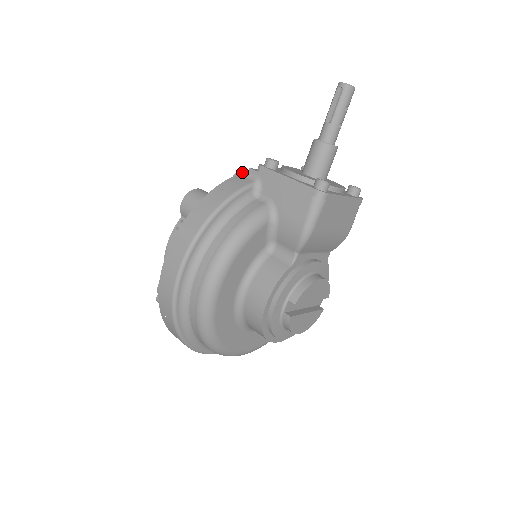
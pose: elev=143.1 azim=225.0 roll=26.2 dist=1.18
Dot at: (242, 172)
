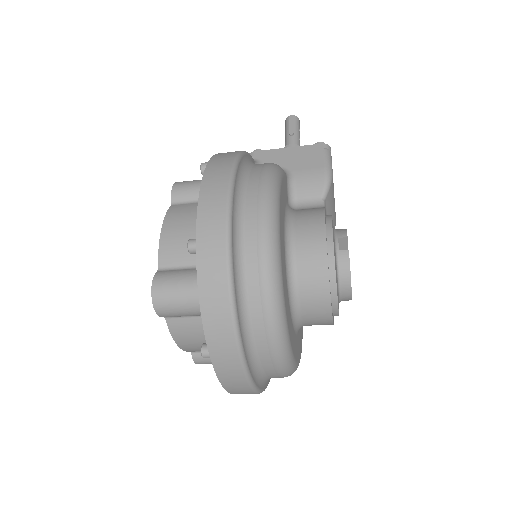
Dot at: occluded
